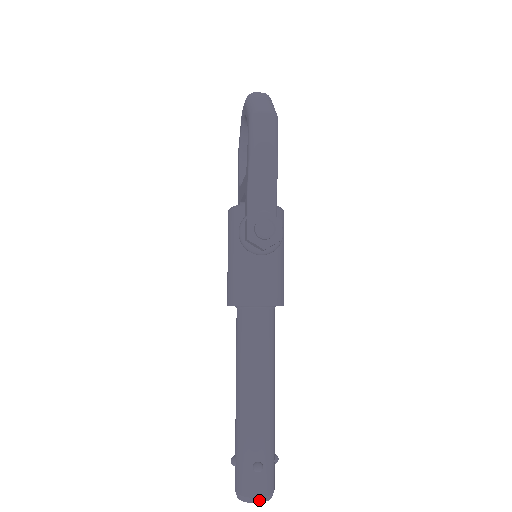
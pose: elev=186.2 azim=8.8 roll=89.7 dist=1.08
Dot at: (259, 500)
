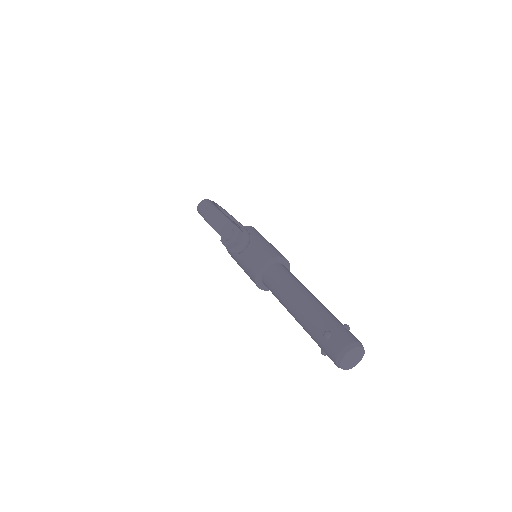
Dot at: (344, 351)
